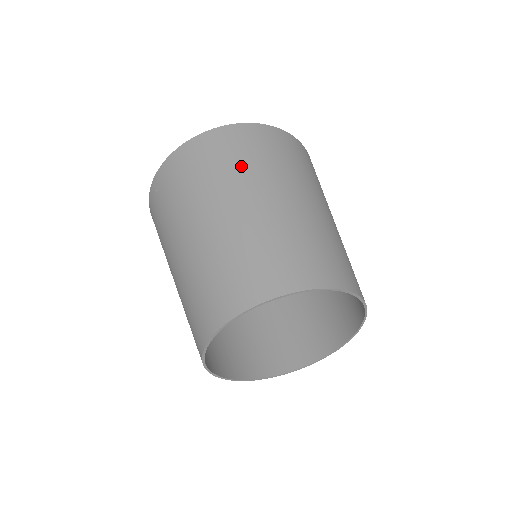
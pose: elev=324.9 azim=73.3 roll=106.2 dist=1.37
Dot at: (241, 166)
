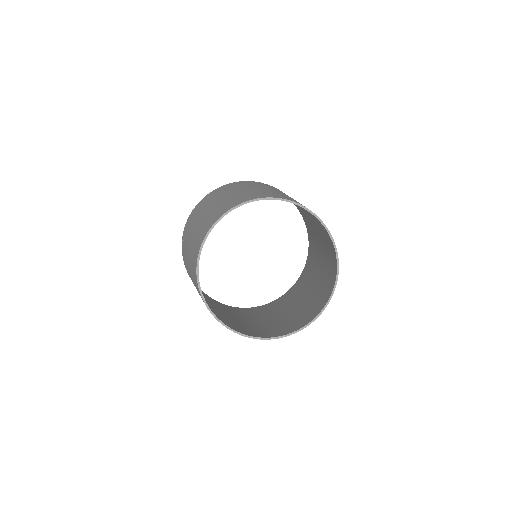
Dot at: (241, 185)
